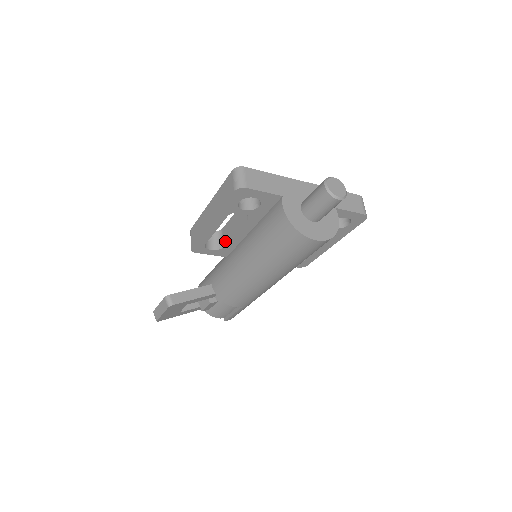
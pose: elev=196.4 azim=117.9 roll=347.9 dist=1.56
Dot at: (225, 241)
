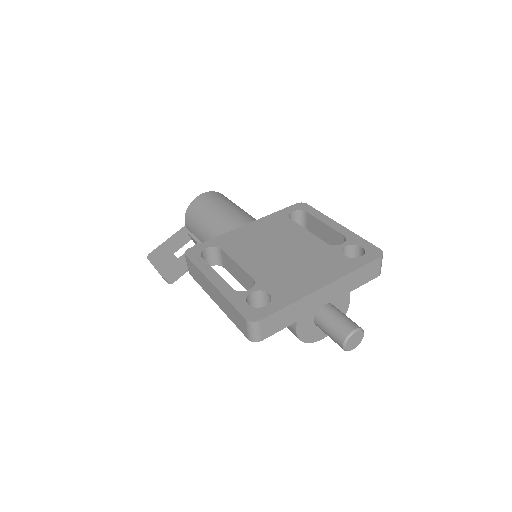
Dot at: (225, 267)
